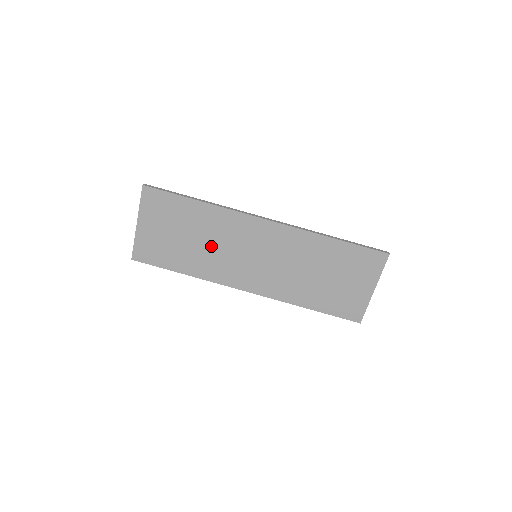
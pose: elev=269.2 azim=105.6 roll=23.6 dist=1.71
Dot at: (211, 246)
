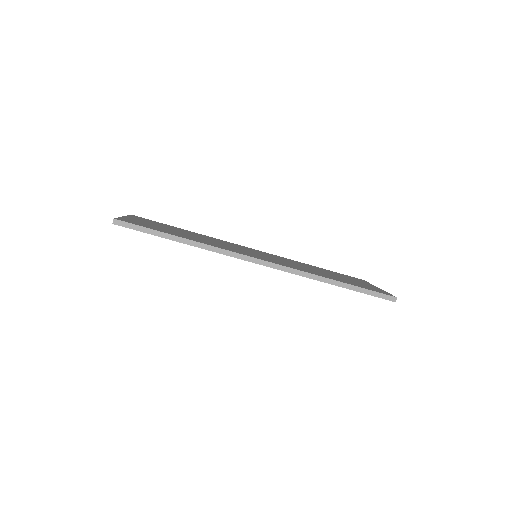
Dot at: occluded
